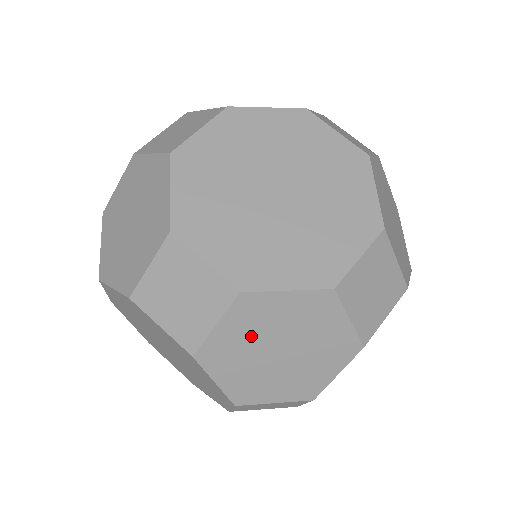
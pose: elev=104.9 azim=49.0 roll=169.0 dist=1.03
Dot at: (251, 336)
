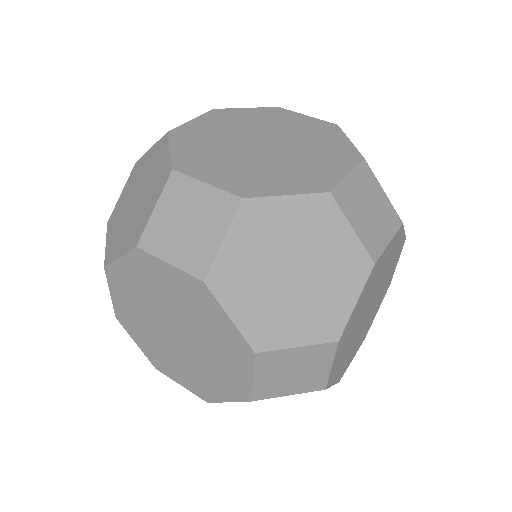
Dot at: occluded
